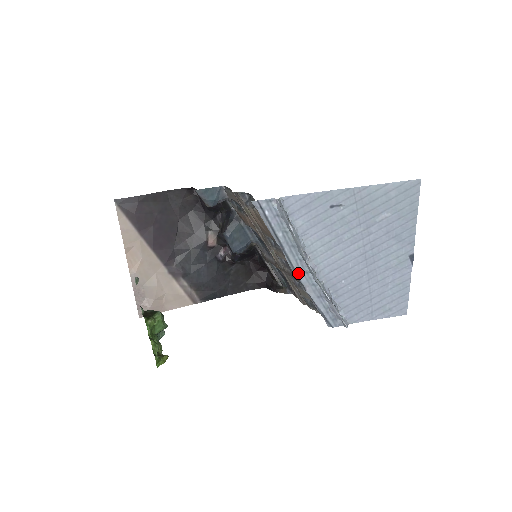
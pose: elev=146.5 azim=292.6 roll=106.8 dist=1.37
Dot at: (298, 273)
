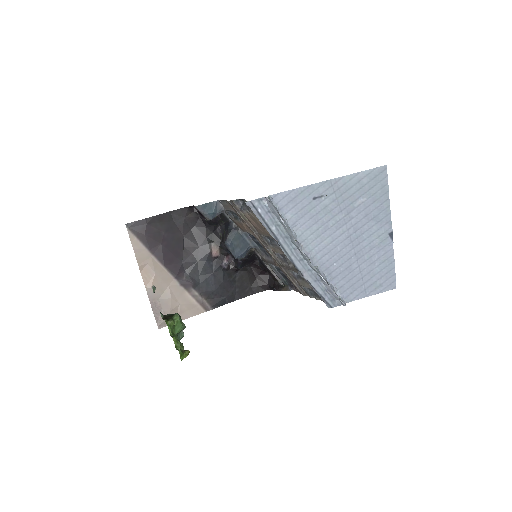
Dot at: (294, 261)
